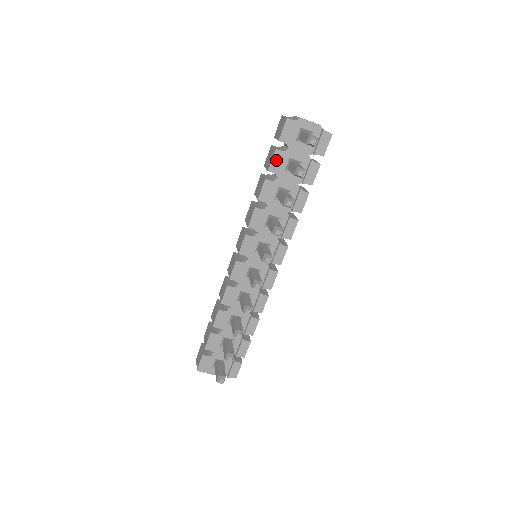
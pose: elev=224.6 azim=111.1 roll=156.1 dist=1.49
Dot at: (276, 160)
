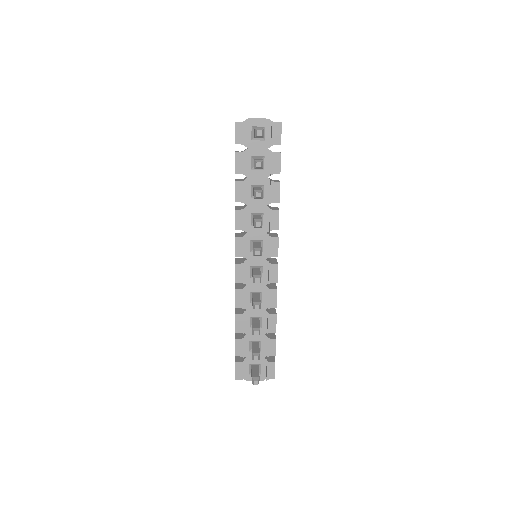
Dot at: (239, 162)
